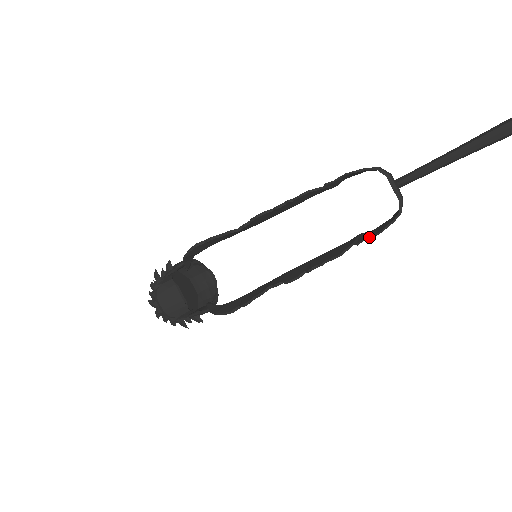
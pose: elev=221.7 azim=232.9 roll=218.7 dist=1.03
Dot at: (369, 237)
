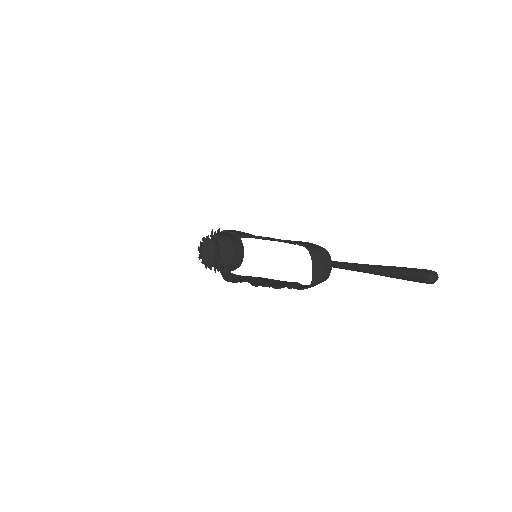
Dot at: (295, 288)
